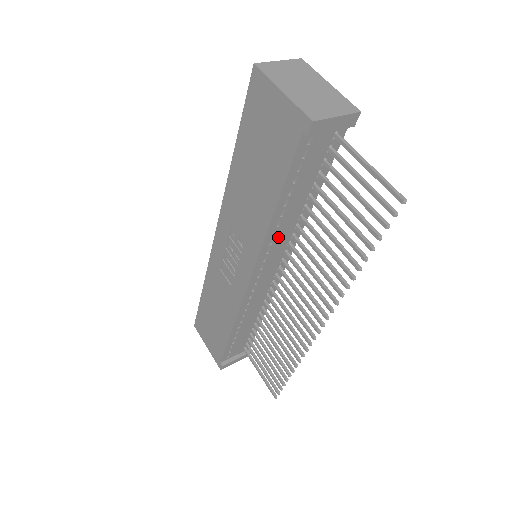
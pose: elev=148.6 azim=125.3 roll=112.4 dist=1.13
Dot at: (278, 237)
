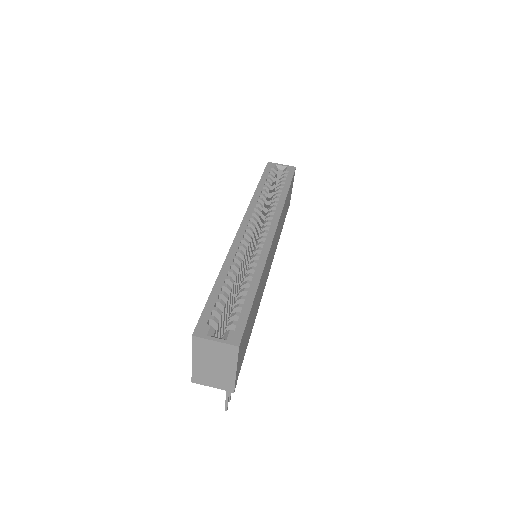
Dot at: occluded
